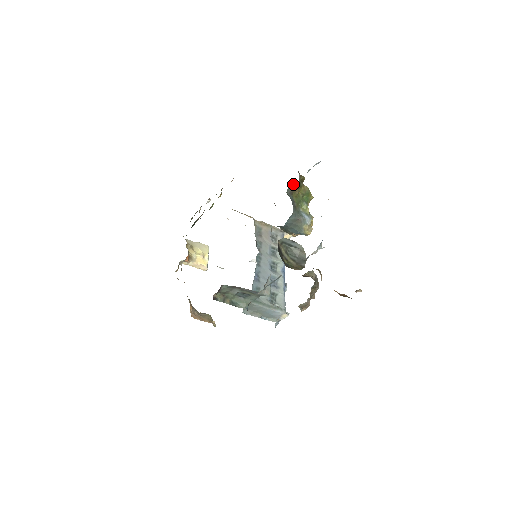
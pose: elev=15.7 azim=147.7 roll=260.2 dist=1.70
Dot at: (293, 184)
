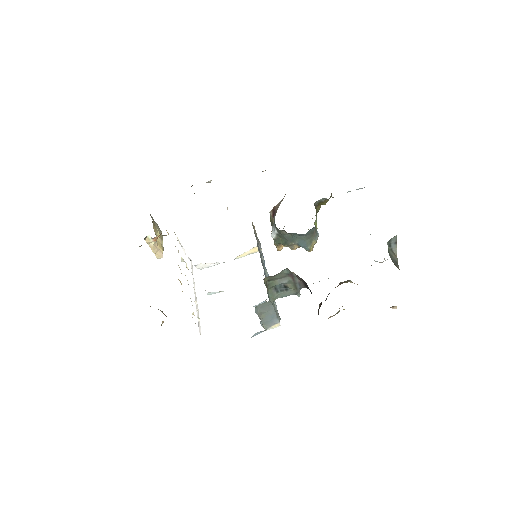
Dot at: (324, 198)
